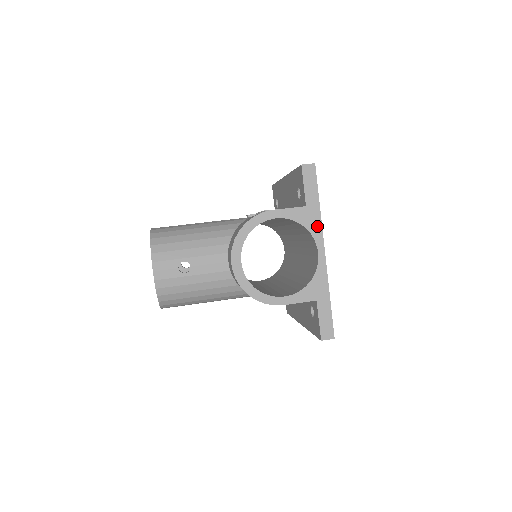
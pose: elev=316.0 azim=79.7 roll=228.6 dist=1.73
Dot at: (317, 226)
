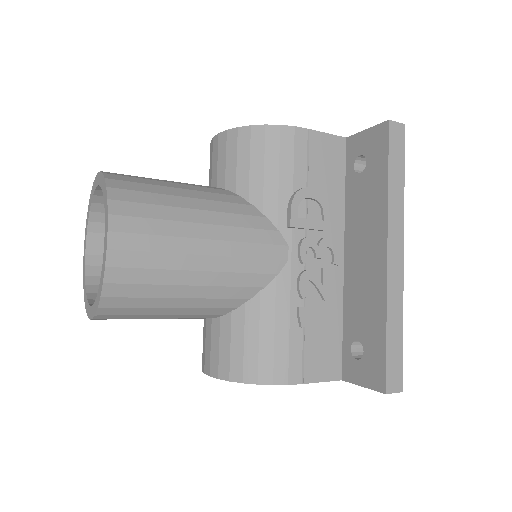
Dot at: occluded
